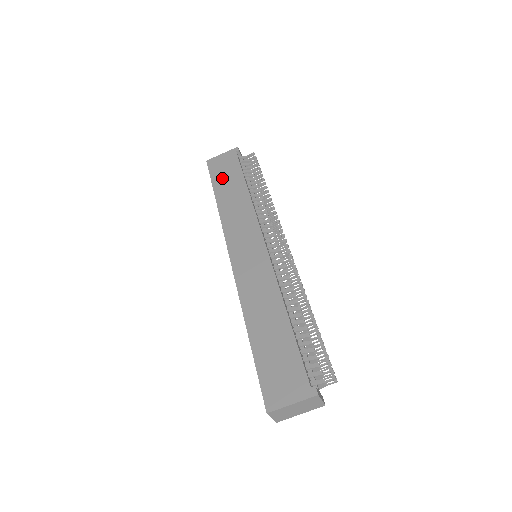
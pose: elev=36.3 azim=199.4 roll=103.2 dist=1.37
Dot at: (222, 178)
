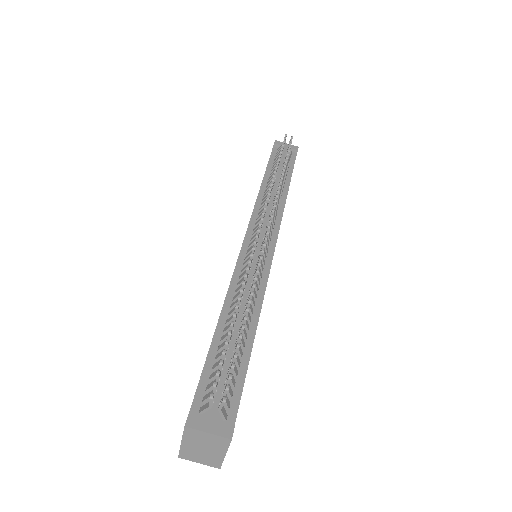
Dot at: occluded
